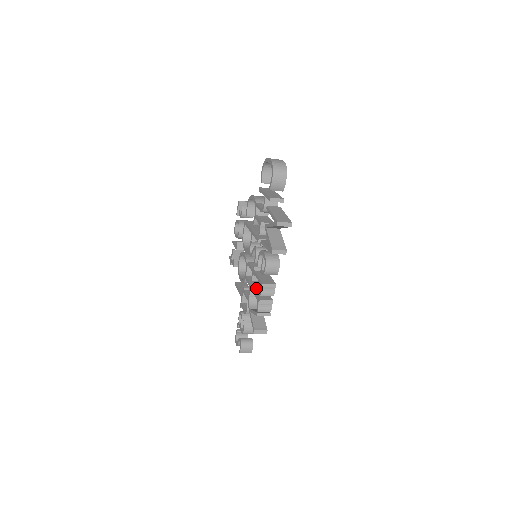
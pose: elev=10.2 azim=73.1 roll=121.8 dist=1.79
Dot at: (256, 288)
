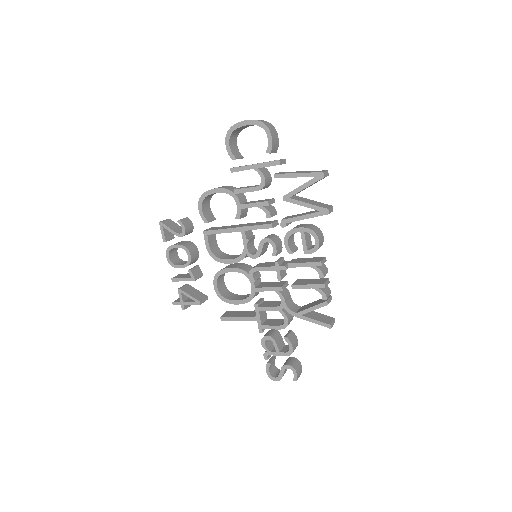
Dot at: (293, 283)
